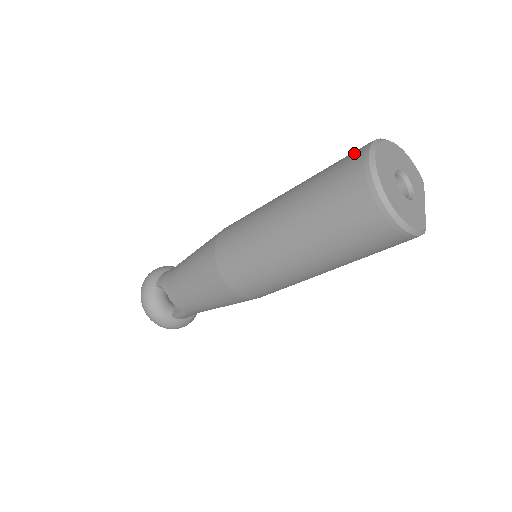
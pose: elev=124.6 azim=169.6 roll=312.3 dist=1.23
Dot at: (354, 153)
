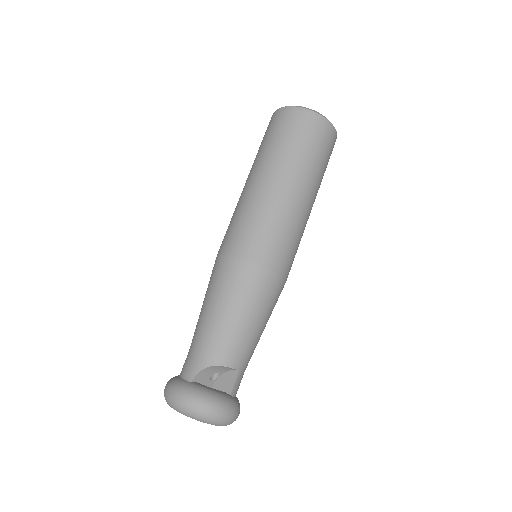
Dot at: (274, 120)
